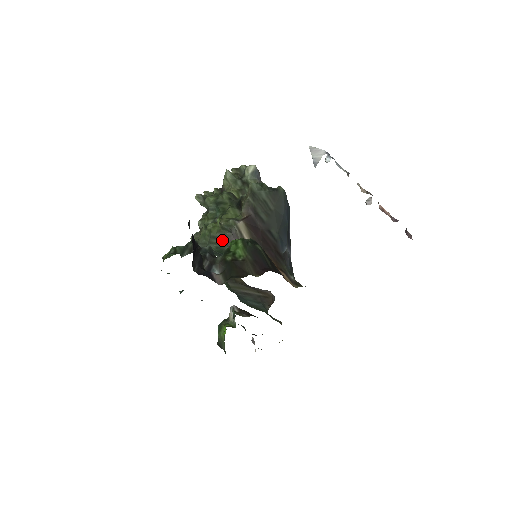
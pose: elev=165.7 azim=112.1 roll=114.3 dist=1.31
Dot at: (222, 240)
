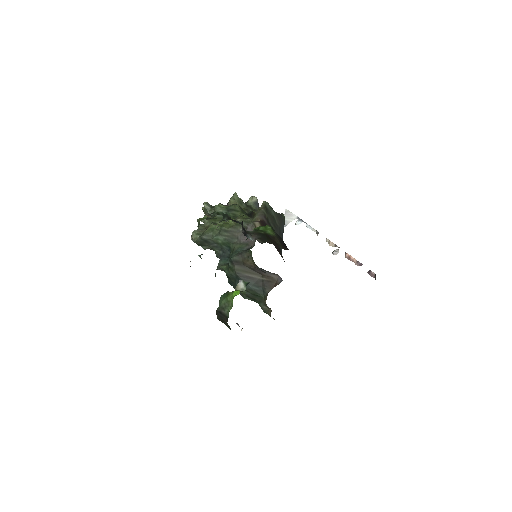
Dot at: (233, 234)
